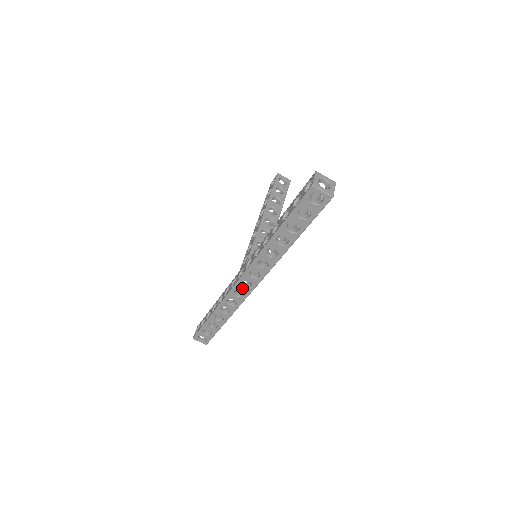
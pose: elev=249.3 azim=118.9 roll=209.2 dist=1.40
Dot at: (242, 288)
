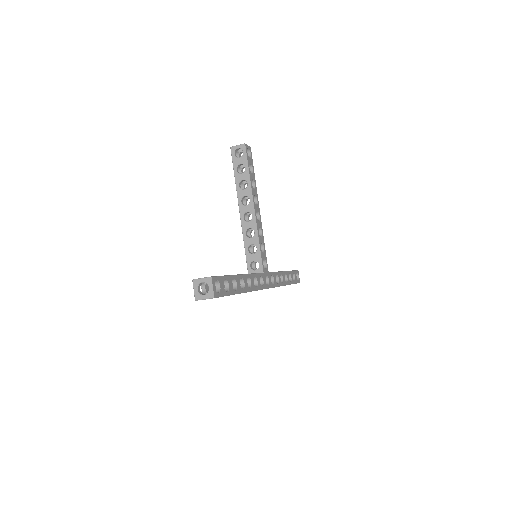
Dot at: occluded
